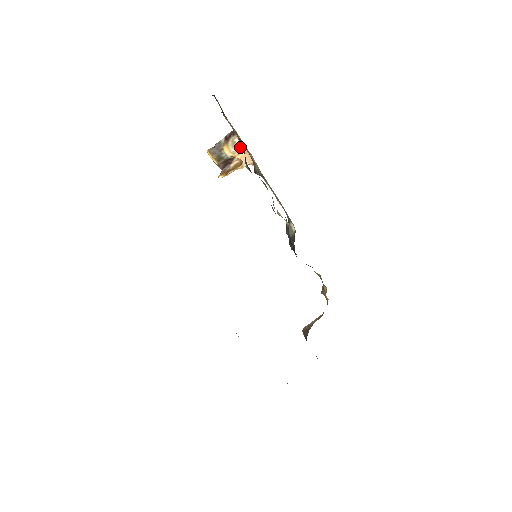
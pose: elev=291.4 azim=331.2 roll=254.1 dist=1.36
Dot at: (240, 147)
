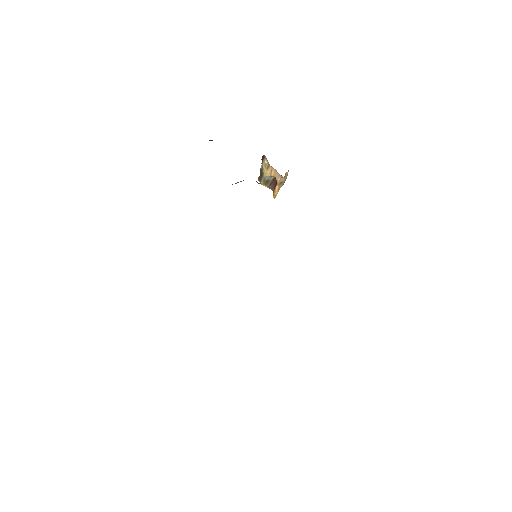
Dot at: (269, 166)
